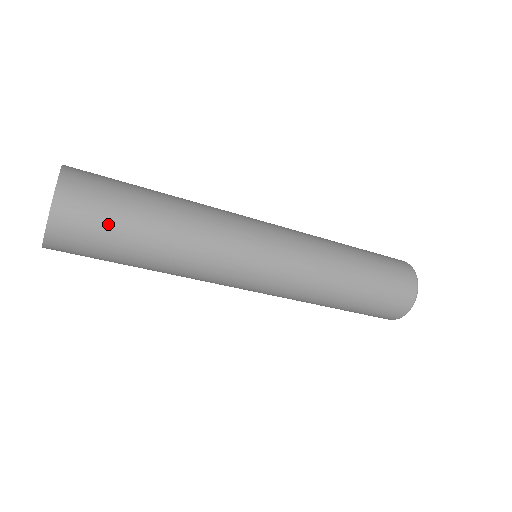
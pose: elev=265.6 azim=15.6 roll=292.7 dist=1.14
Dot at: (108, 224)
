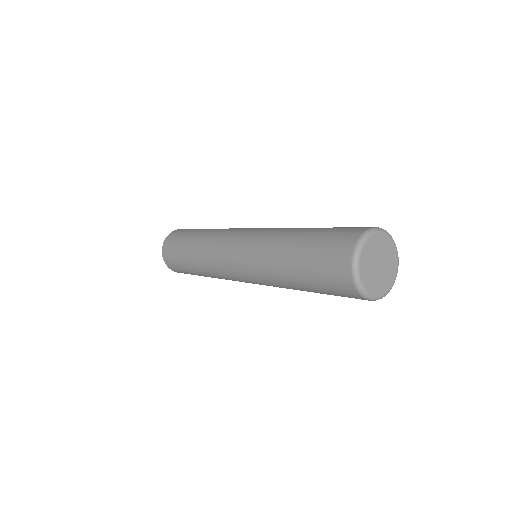
Dot at: (185, 232)
